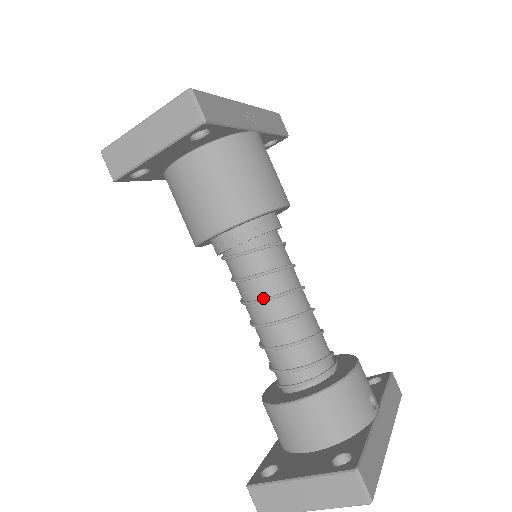
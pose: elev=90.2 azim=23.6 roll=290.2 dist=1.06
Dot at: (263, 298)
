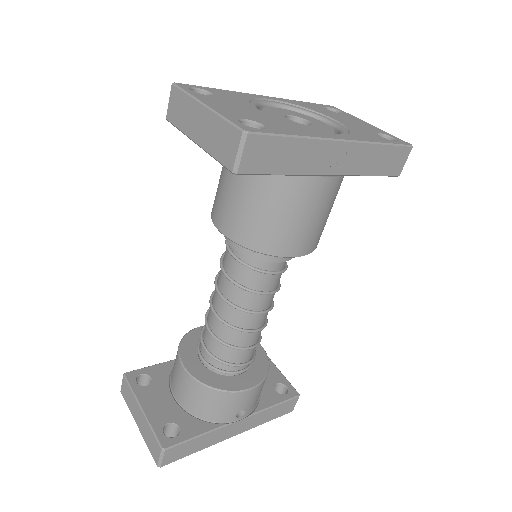
Dot at: (223, 296)
